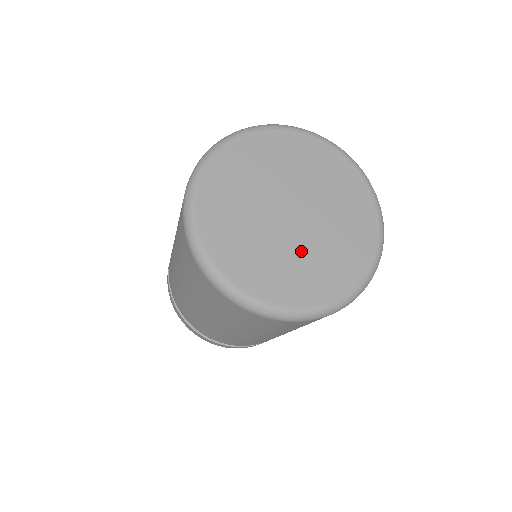
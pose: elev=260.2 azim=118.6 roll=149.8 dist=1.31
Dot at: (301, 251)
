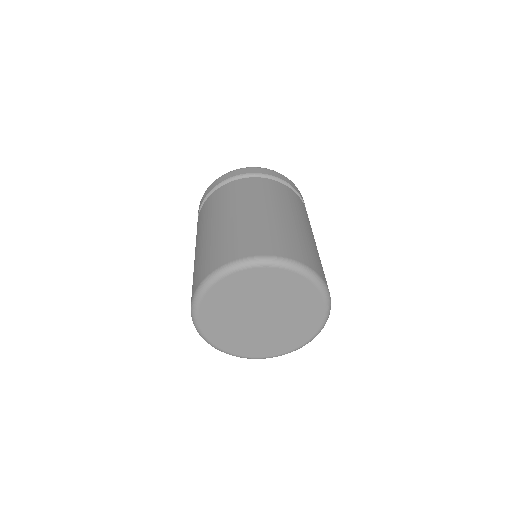
Dot at: (274, 332)
